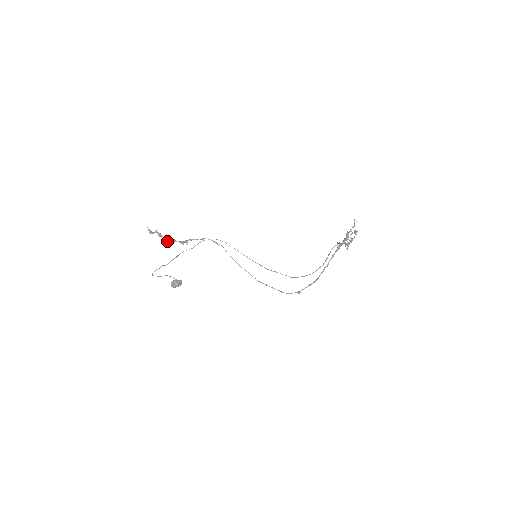
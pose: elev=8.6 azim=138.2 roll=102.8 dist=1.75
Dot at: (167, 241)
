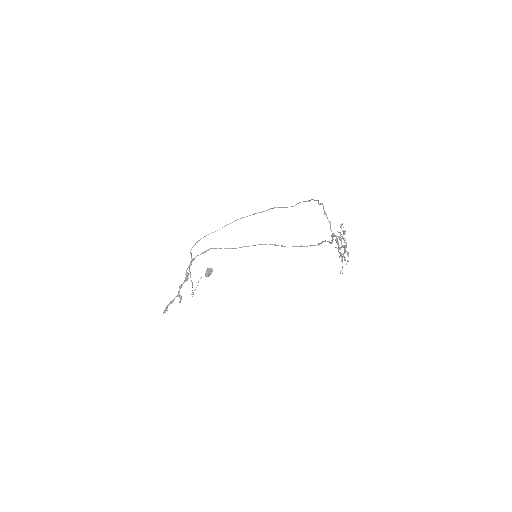
Dot at: occluded
